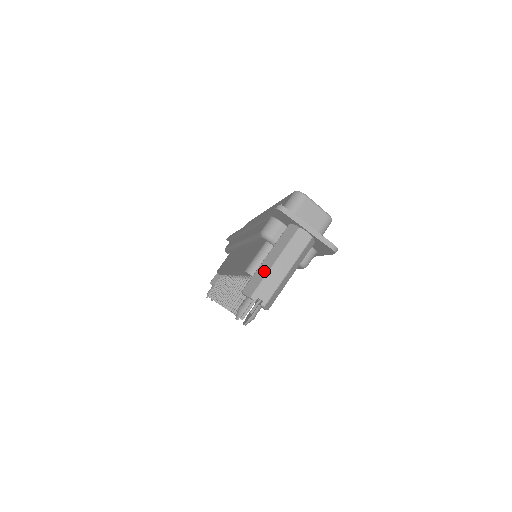
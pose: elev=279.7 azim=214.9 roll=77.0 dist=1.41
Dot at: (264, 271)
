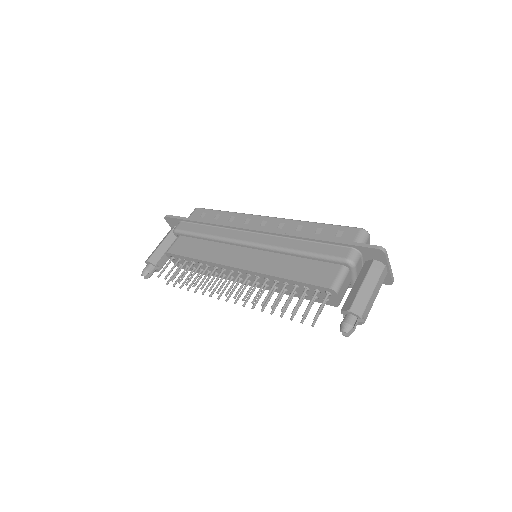
Dot at: (366, 296)
